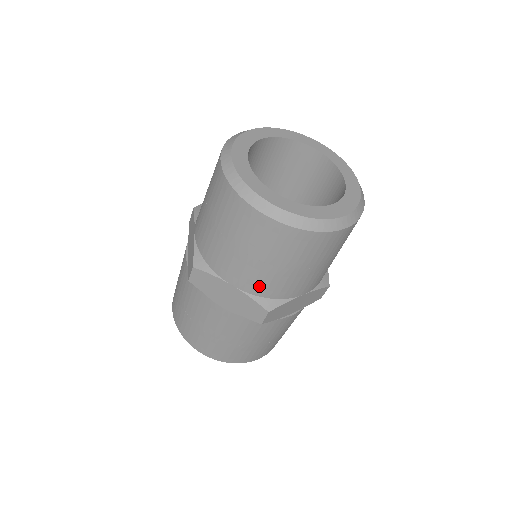
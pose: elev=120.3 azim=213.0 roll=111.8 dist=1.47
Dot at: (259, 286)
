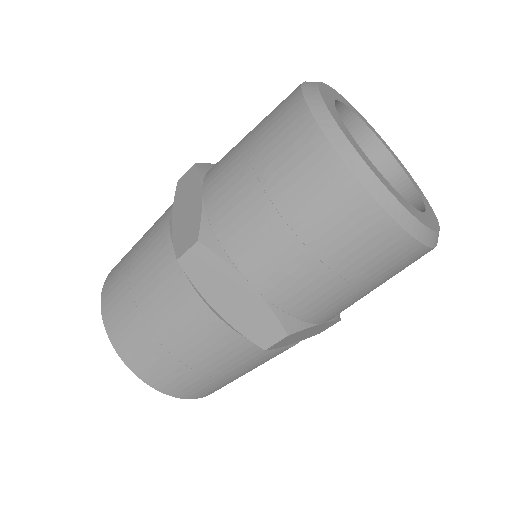
Dot at: (291, 295)
